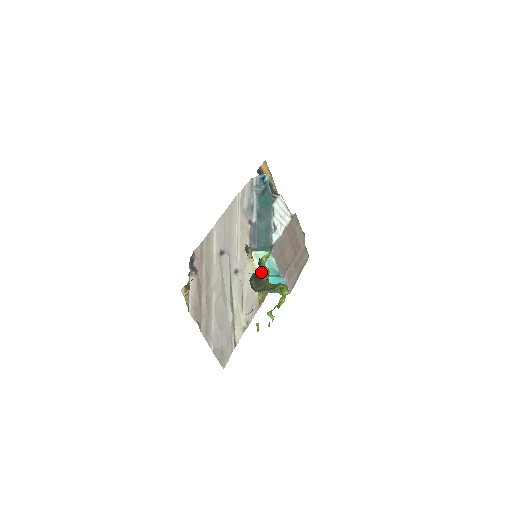
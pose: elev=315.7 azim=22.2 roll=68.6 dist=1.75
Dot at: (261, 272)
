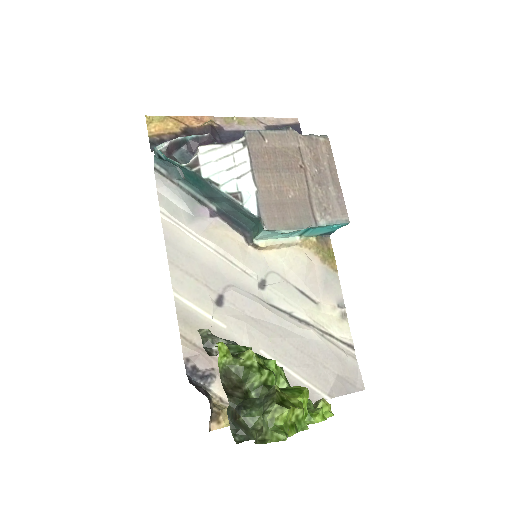
Dot at: (232, 404)
